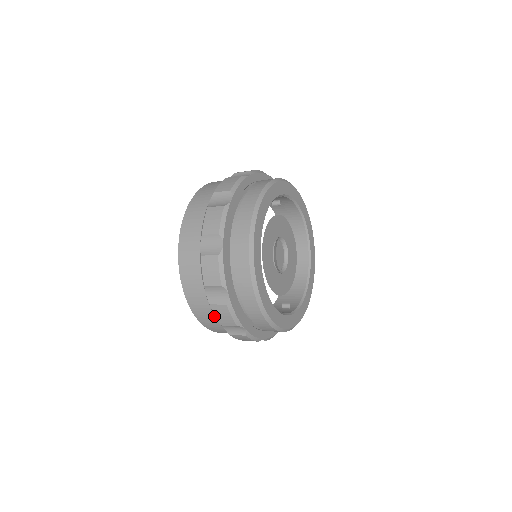
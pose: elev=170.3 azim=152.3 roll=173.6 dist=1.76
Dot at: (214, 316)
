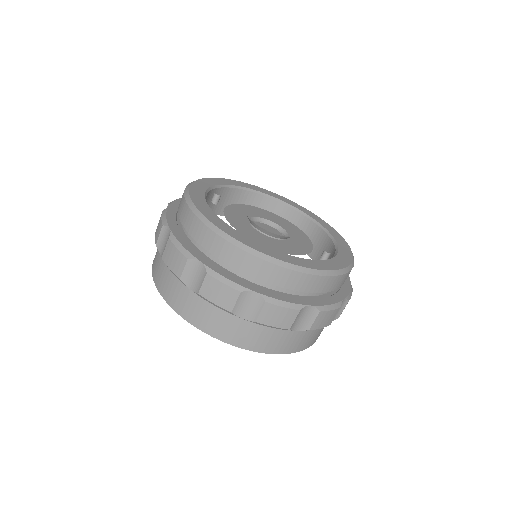
Dot at: (276, 331)
